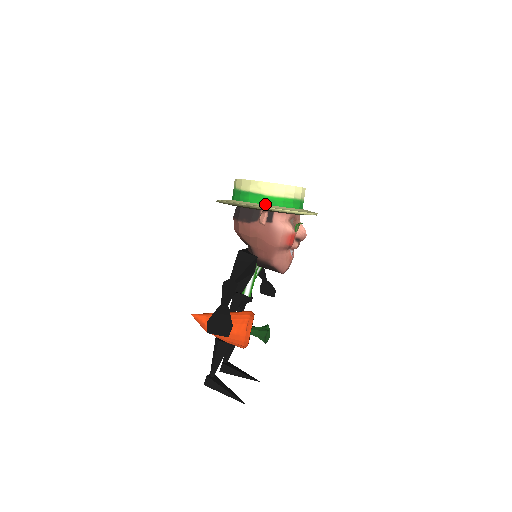
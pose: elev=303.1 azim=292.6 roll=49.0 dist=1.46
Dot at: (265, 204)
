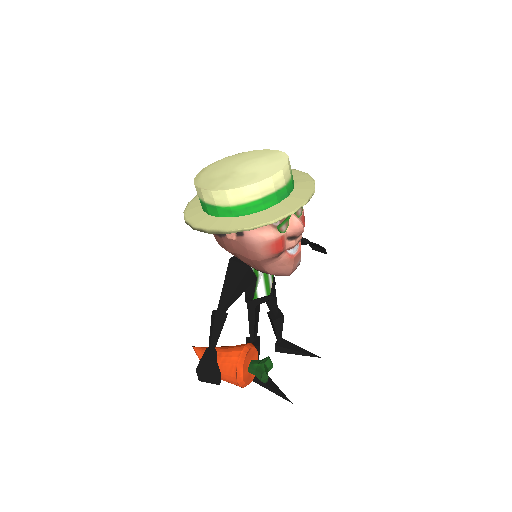
Dot at: (226, 217)
